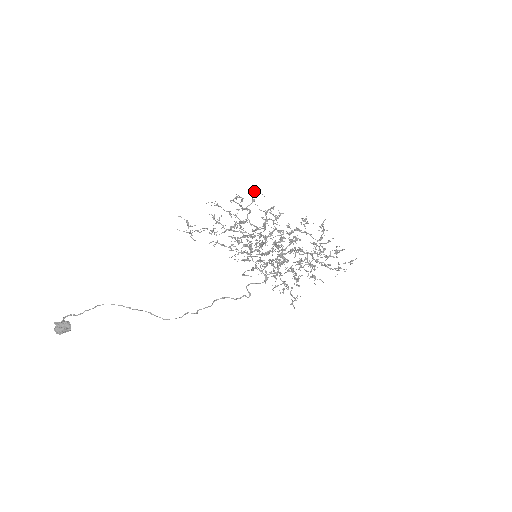
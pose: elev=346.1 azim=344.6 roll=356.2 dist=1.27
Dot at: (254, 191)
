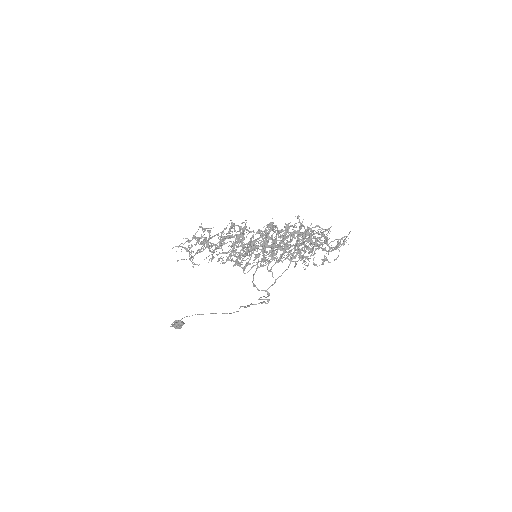
Dot at: (202, 227)
